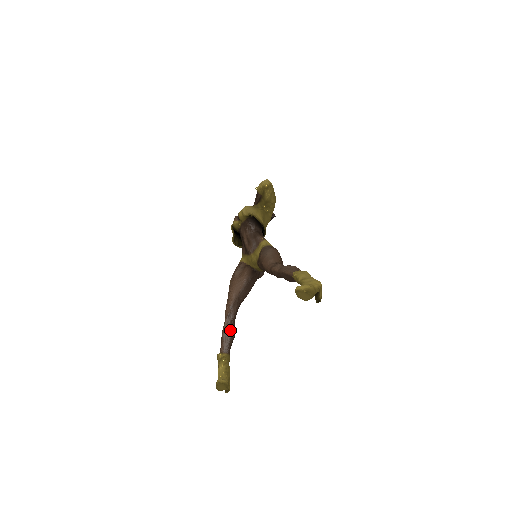
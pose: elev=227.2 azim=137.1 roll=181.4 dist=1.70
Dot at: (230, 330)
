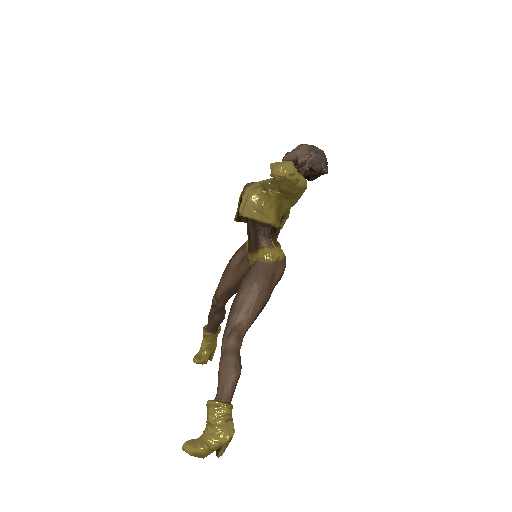
Dot at: (215, 318)
